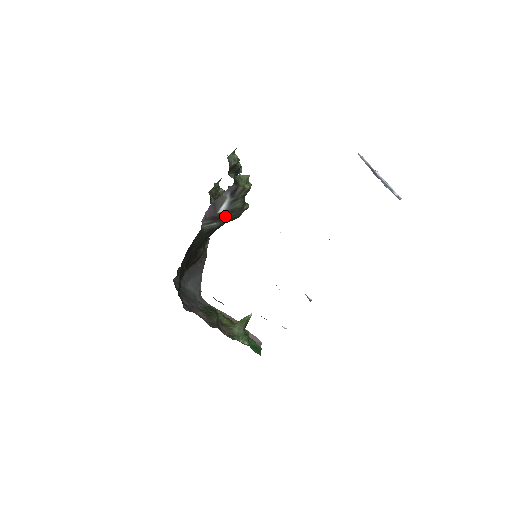
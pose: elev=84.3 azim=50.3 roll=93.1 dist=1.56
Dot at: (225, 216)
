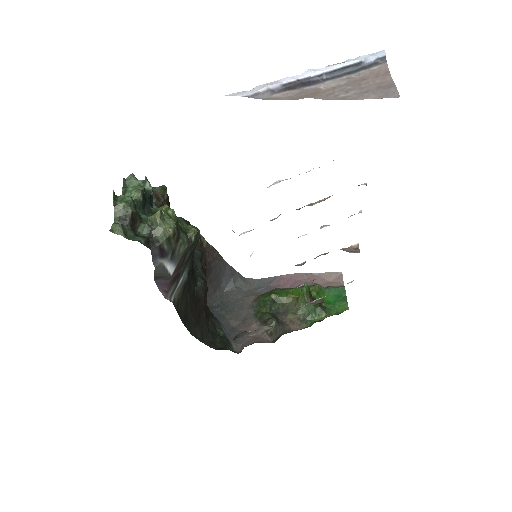
Dot at: (183, 264)
